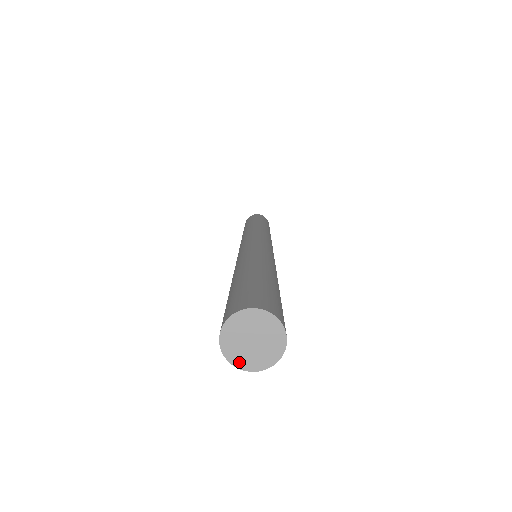
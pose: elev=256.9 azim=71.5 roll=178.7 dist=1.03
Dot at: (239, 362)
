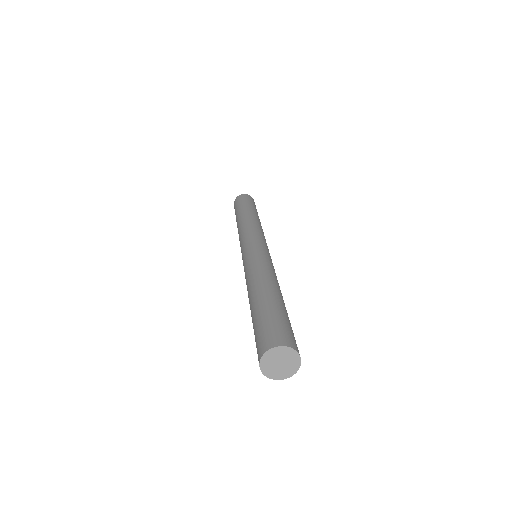
Dot at: (264, 367)
